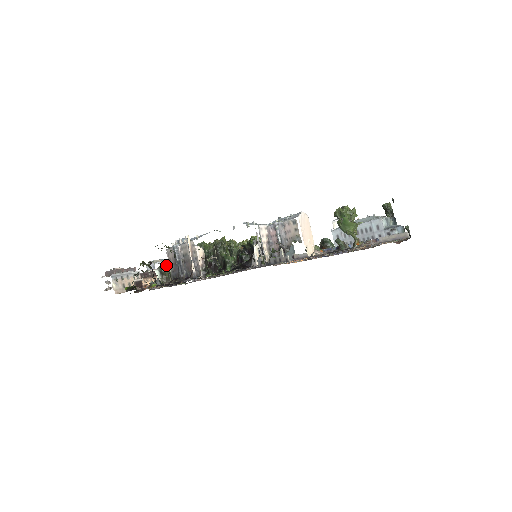
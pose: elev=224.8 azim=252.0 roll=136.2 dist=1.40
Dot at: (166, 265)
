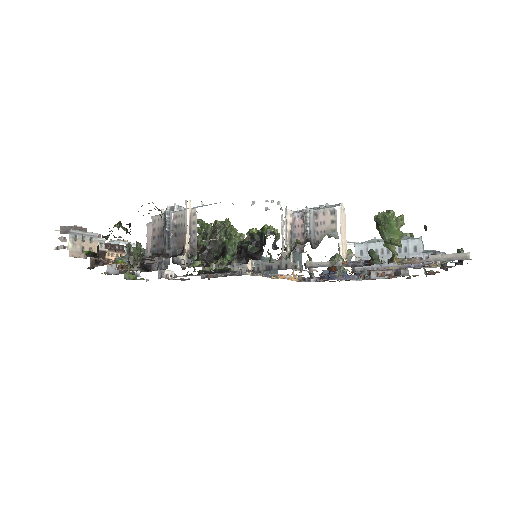
Dot at: (137, 245)
